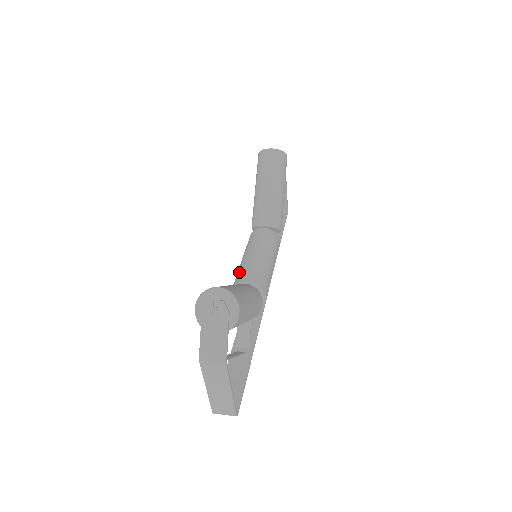
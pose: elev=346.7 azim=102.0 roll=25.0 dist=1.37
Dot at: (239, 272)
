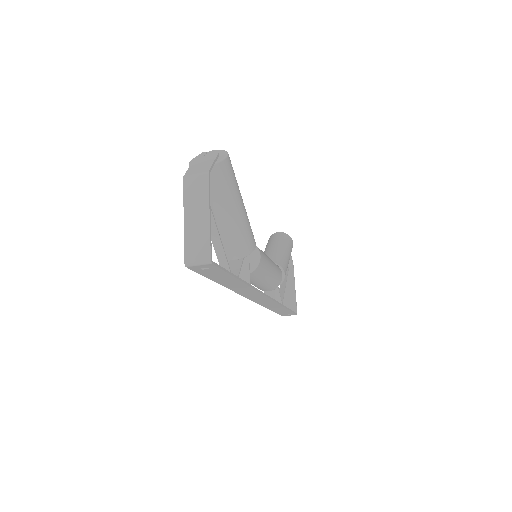
Dot at: occluded
